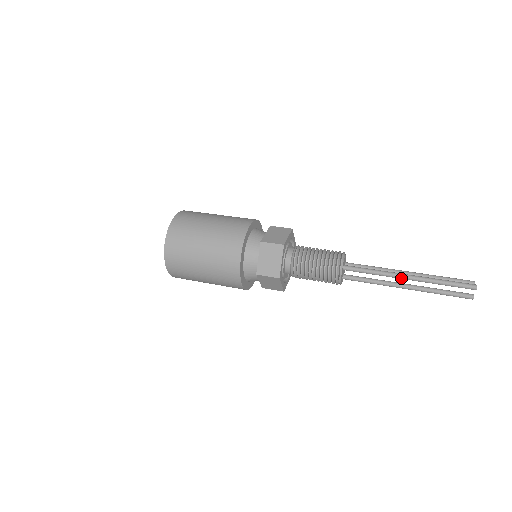
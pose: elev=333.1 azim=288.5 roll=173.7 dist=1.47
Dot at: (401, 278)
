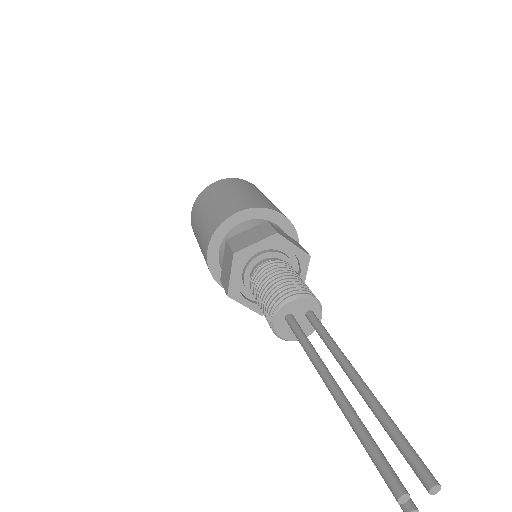
Dot at: (324, 381)
